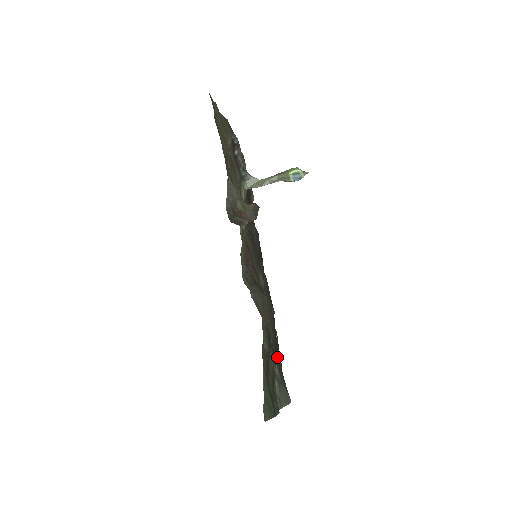
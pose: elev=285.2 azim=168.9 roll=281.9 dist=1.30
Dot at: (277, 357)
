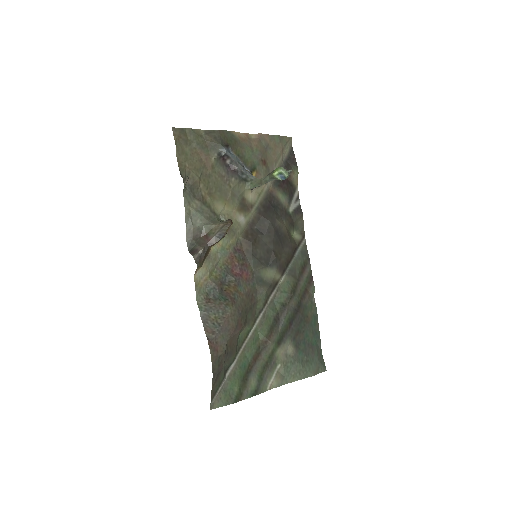
Dot at: (299, 336)
